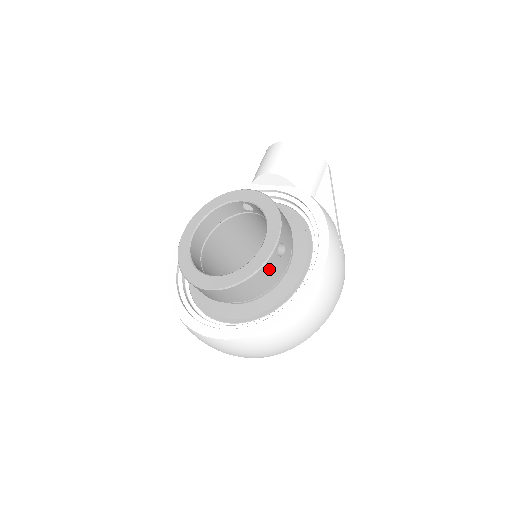
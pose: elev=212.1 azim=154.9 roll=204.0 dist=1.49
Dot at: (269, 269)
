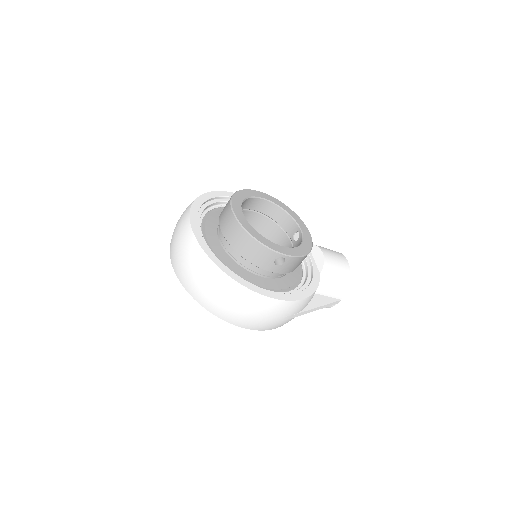
Dot at: (263, 254)
